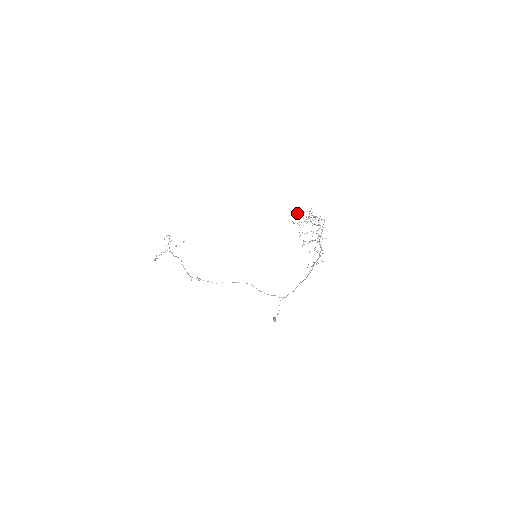
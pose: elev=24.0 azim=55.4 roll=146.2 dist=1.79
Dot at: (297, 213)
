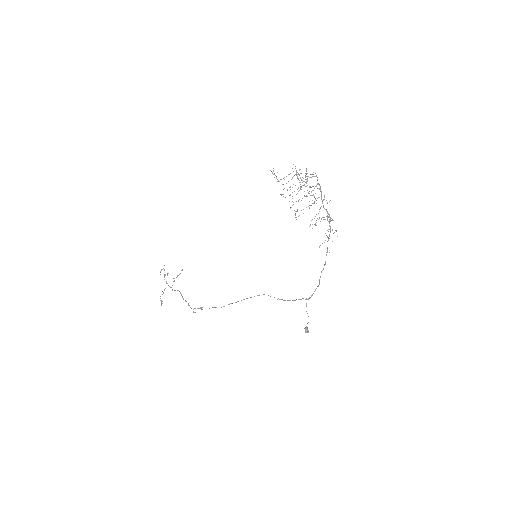
Dot at: occluded
